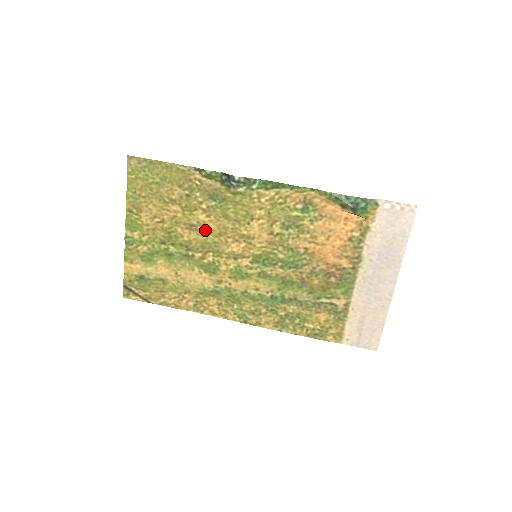
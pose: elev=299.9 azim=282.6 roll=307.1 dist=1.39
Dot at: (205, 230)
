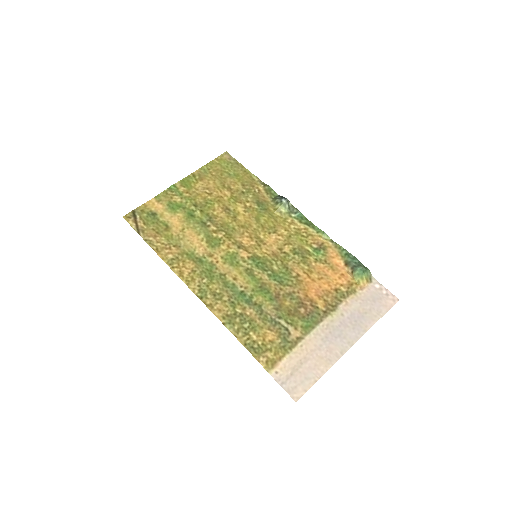
Dot at: (234, 217)
